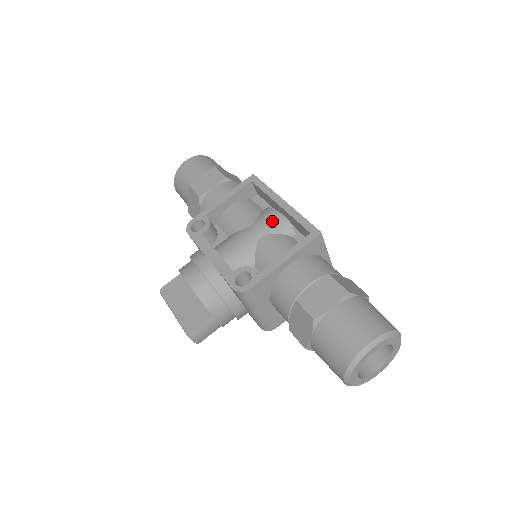
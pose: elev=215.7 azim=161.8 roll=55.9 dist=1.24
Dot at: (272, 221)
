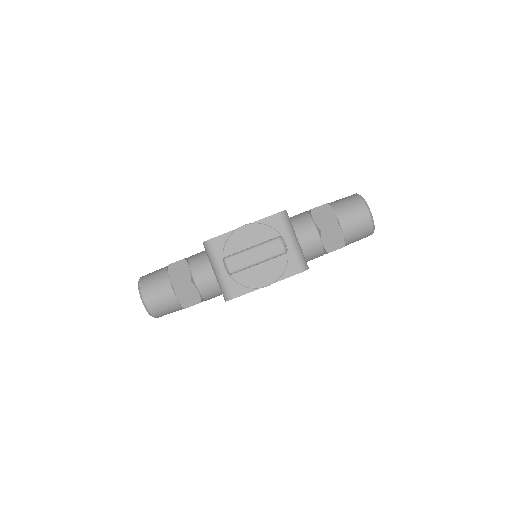
Dot at: occluded
